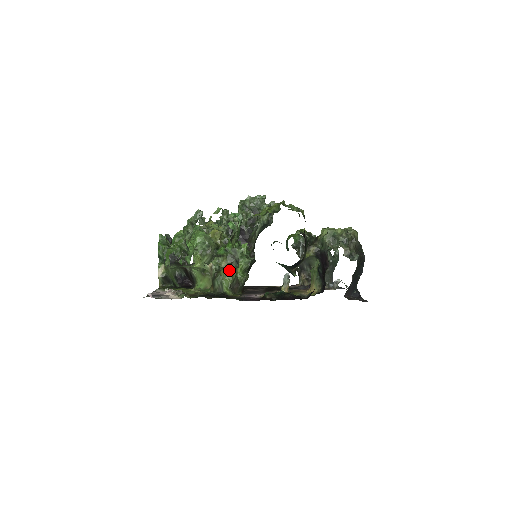
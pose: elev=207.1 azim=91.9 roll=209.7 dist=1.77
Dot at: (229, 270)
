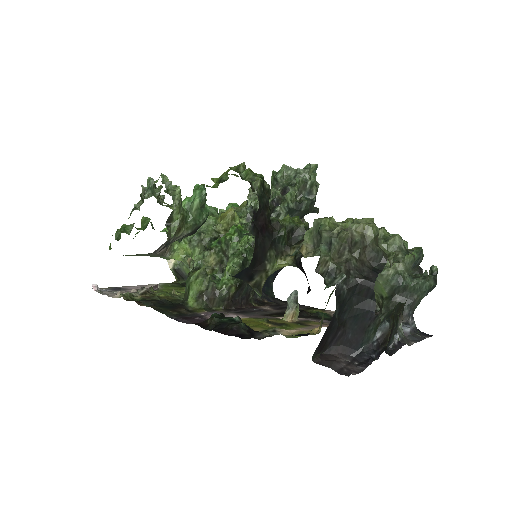
Dot at: (202, 271)
